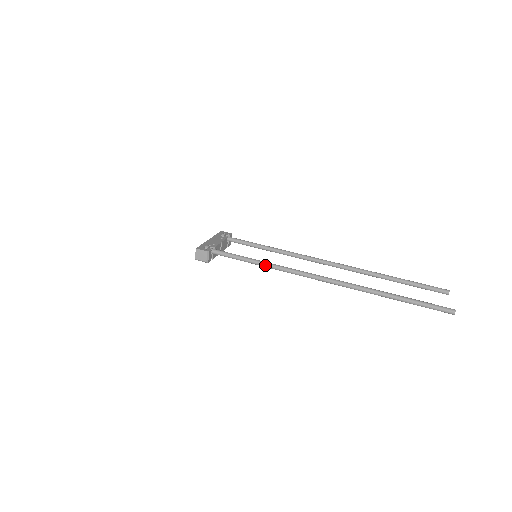
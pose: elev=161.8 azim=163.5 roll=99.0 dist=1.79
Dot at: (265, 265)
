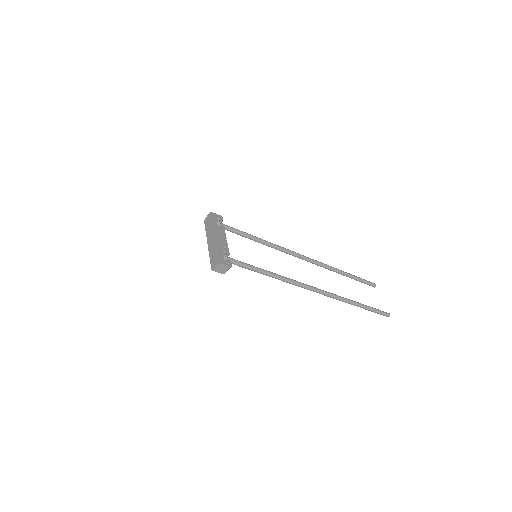
Dot at: (276, 278)
